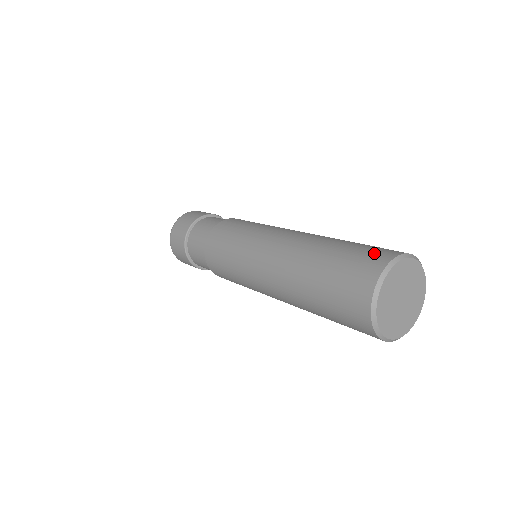
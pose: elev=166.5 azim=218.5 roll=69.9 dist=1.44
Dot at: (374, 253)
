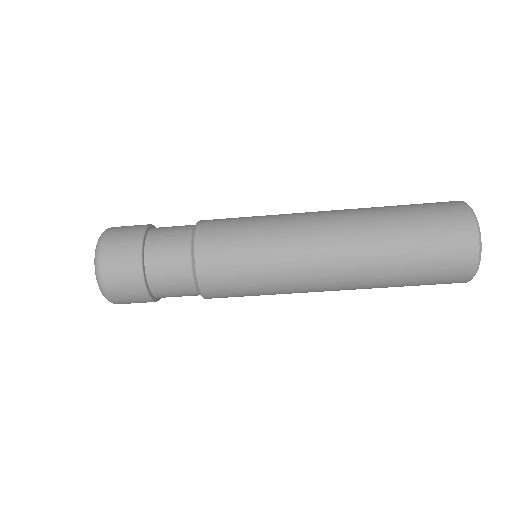
Dot at: (438, 202)
